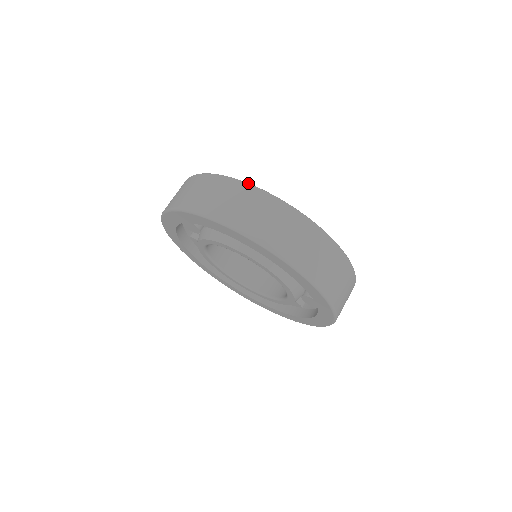
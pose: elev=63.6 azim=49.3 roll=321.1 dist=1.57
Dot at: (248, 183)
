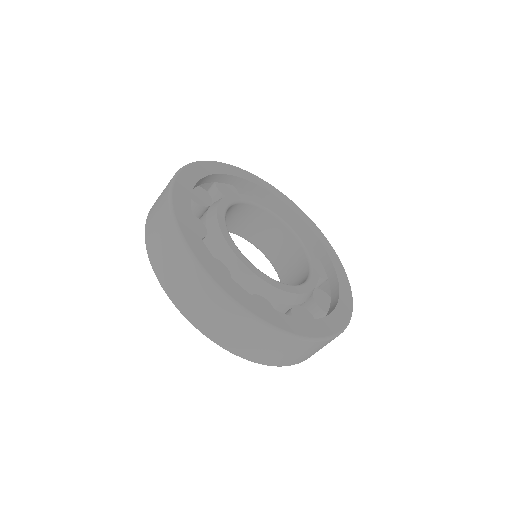
Dot at: (198, 264)
